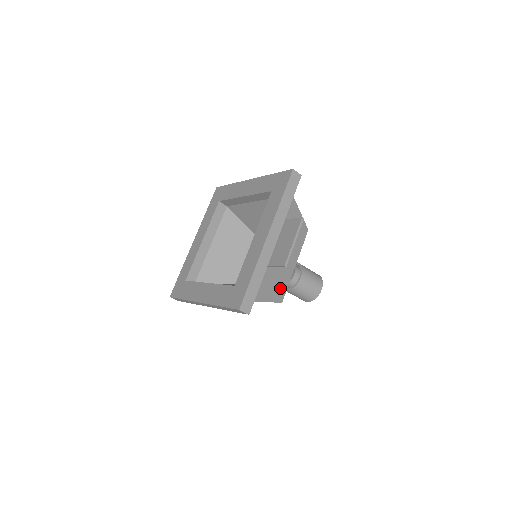
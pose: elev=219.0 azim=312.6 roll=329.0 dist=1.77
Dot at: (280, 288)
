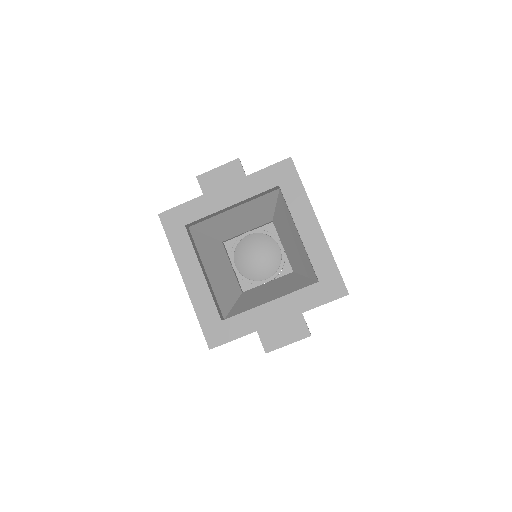
Dot at: occluded
